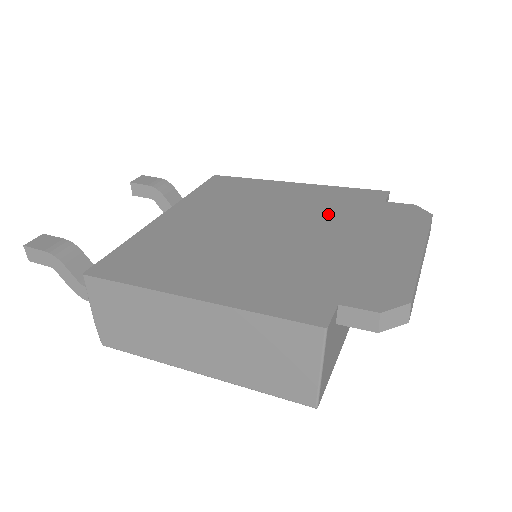
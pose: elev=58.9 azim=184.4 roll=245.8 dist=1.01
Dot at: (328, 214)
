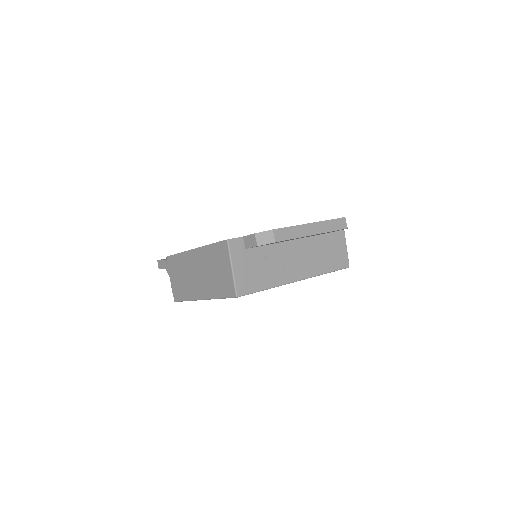
Dot at: occluded
